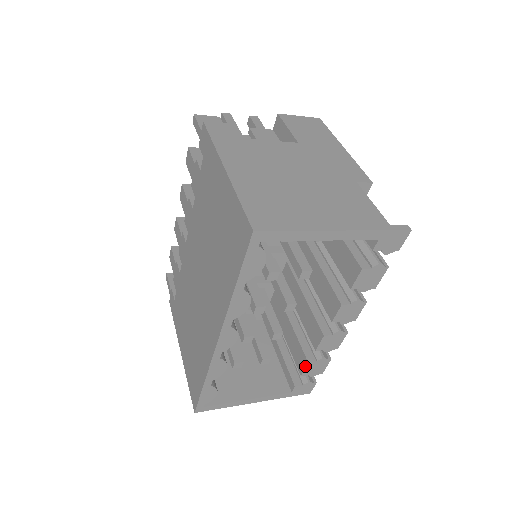
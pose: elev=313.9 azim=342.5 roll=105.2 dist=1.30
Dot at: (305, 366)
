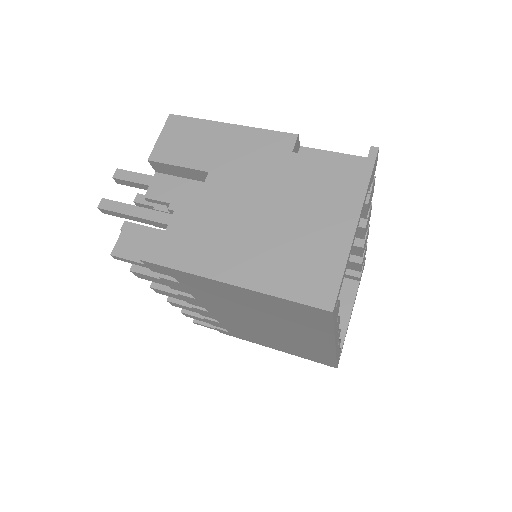
Dot at: (360, 267)
